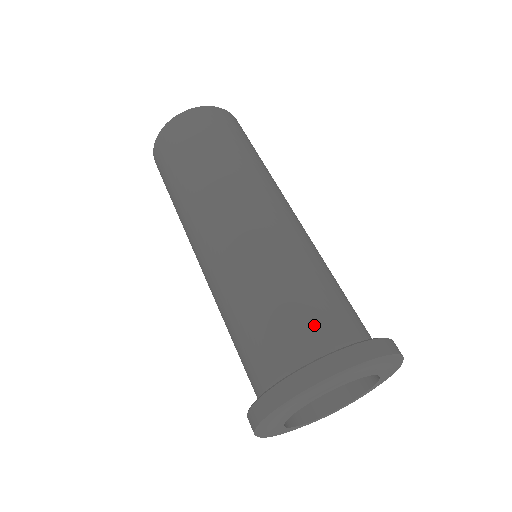
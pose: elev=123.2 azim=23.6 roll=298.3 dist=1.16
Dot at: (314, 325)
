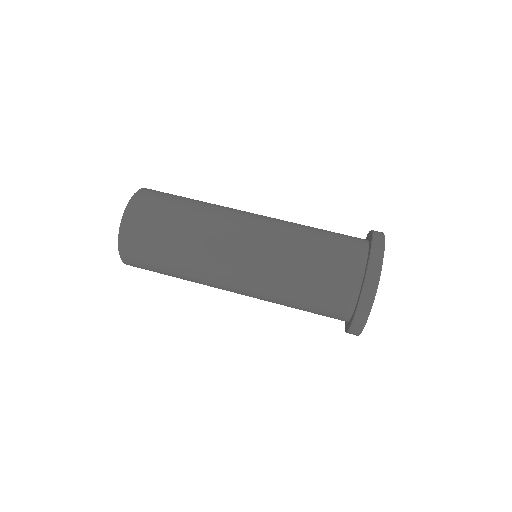
Dot at: (339, 276)
